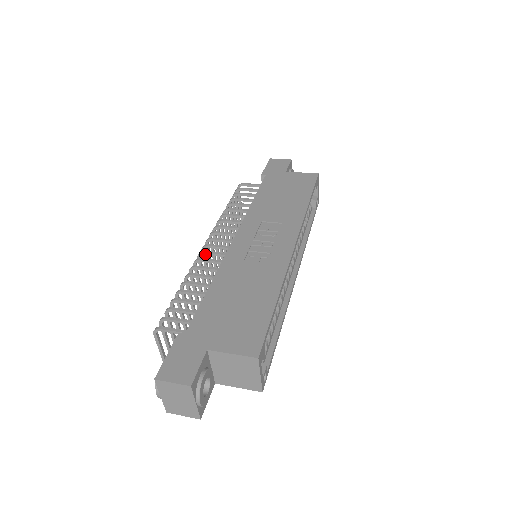
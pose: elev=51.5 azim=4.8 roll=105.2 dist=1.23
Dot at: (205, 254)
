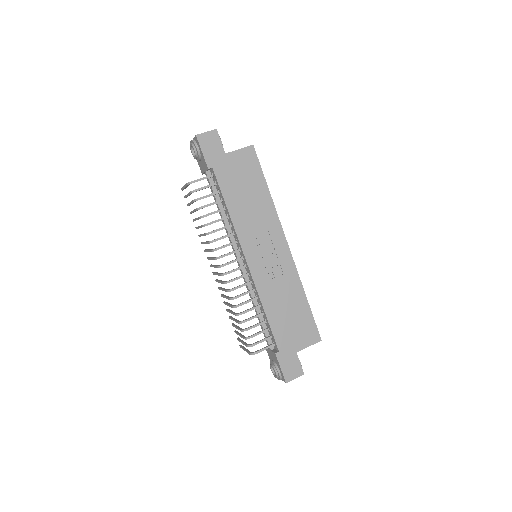
Dot at: occluded
